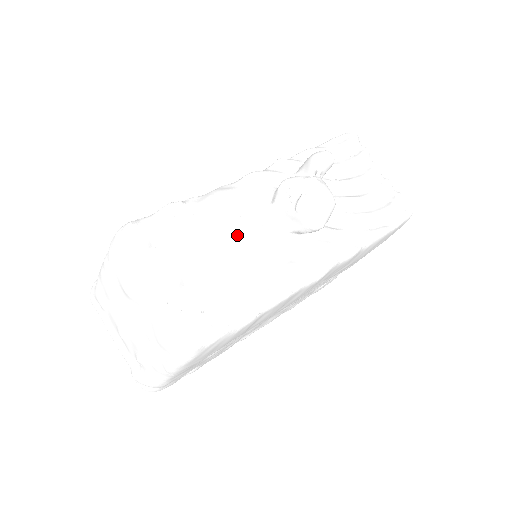
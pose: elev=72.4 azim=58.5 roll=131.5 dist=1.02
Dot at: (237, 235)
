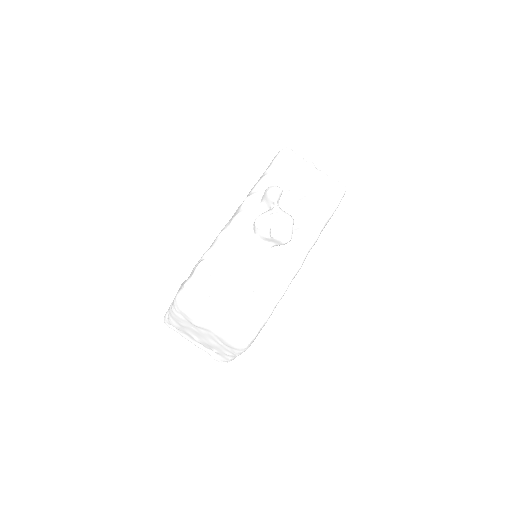
Dot at: (243, 266)
